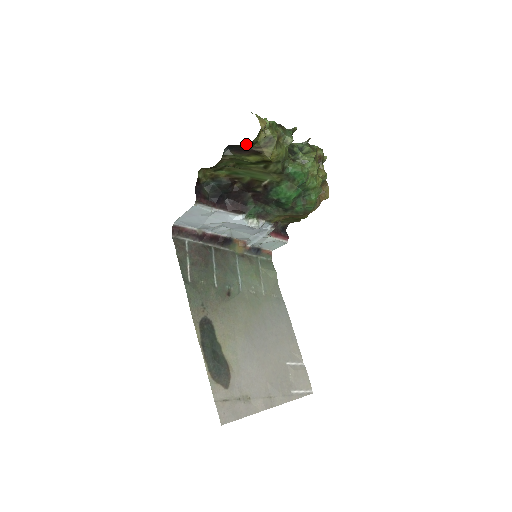
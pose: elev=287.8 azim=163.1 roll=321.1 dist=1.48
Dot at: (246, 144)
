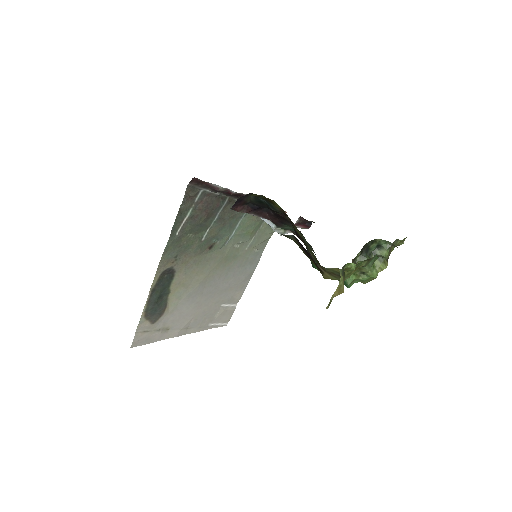
Dot at: occluded
